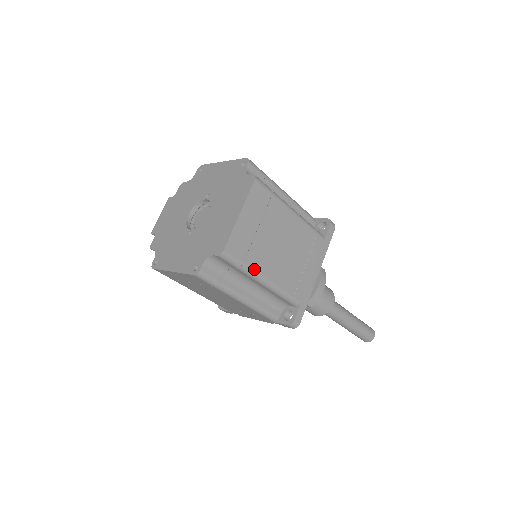
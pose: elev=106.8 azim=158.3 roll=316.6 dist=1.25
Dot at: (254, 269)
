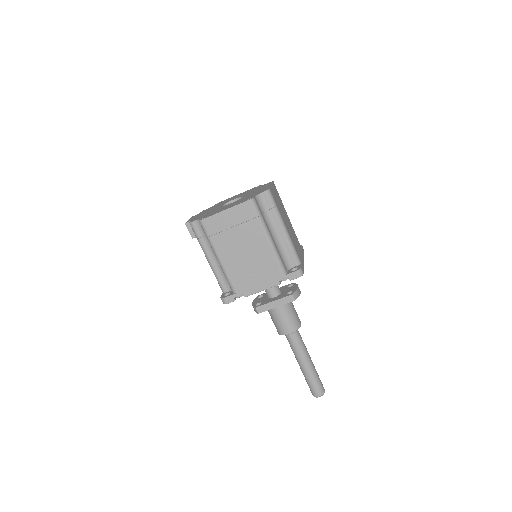
Dot at: (281, 215)
